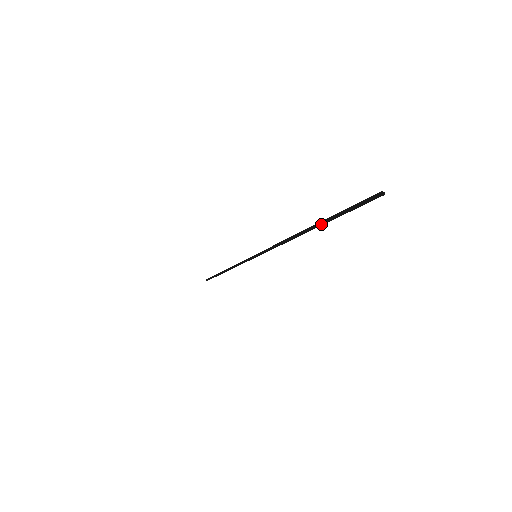
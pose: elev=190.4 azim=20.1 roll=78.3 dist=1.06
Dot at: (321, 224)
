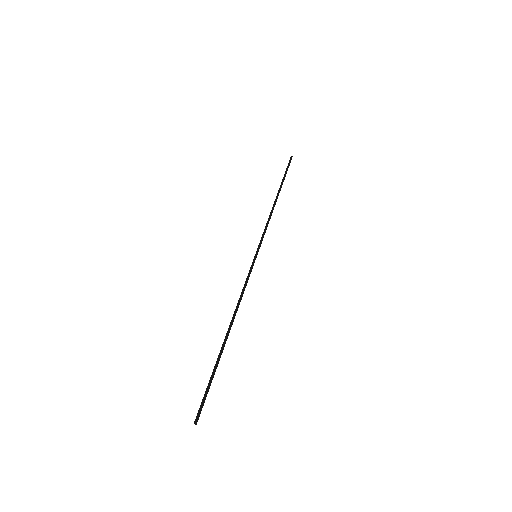
Dot at: (220, 354)
